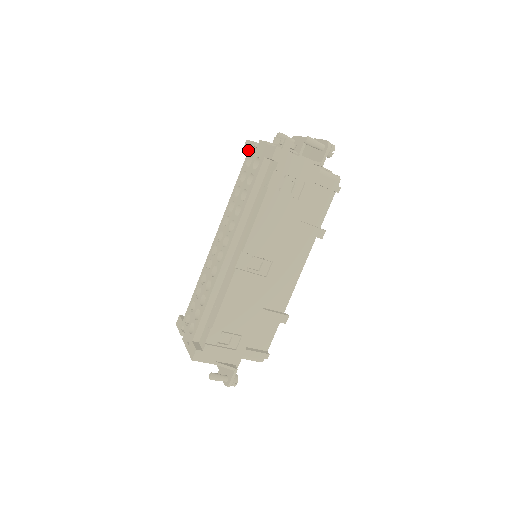
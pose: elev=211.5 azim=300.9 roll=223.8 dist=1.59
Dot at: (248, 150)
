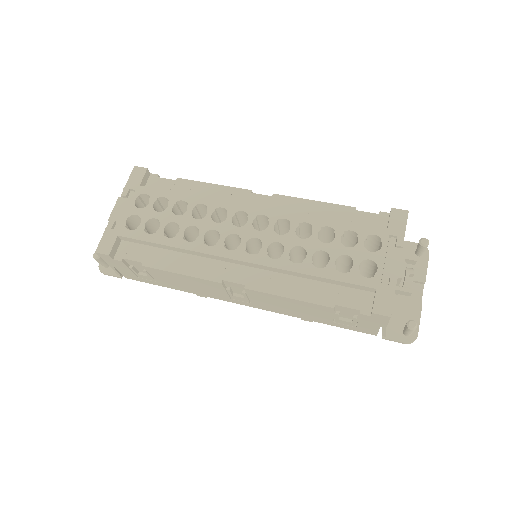
Dot at: (391, 229)
